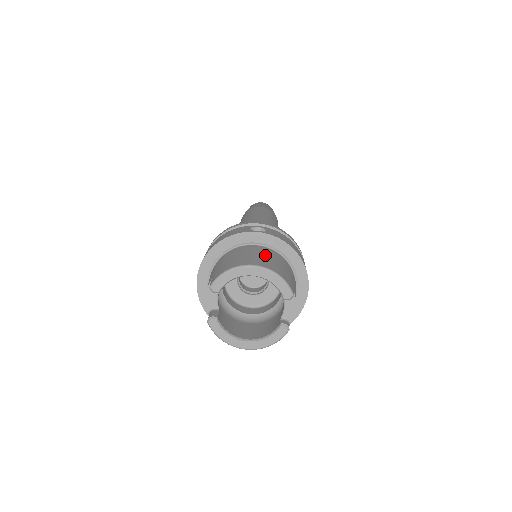
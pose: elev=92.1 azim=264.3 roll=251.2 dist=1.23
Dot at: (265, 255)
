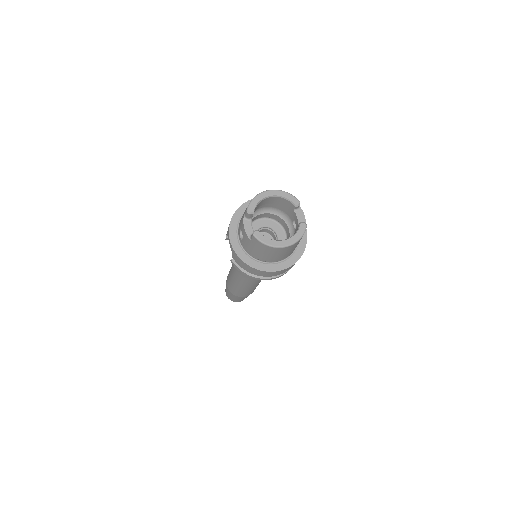
Dot at: occluded
